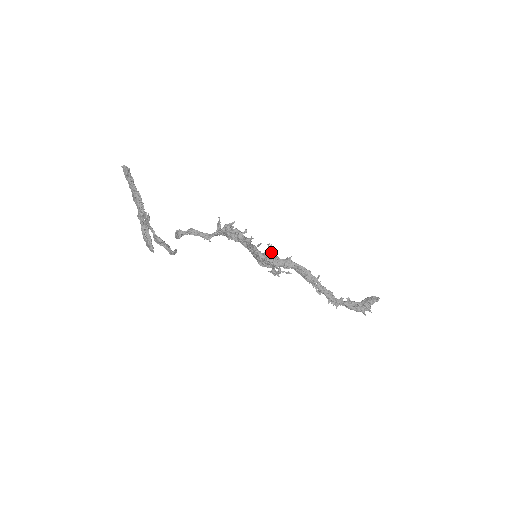
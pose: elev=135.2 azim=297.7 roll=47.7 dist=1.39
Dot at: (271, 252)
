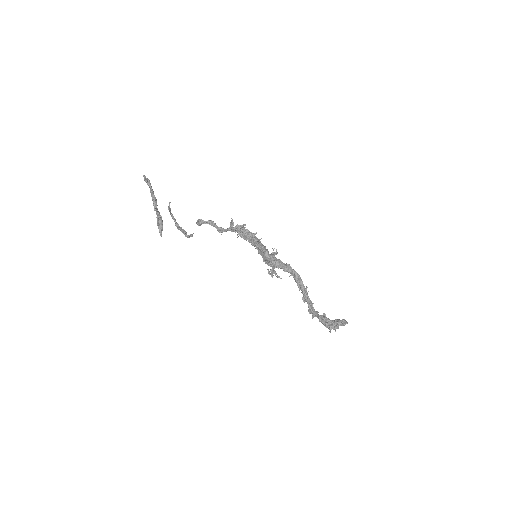
Dot at: (273, 256)
